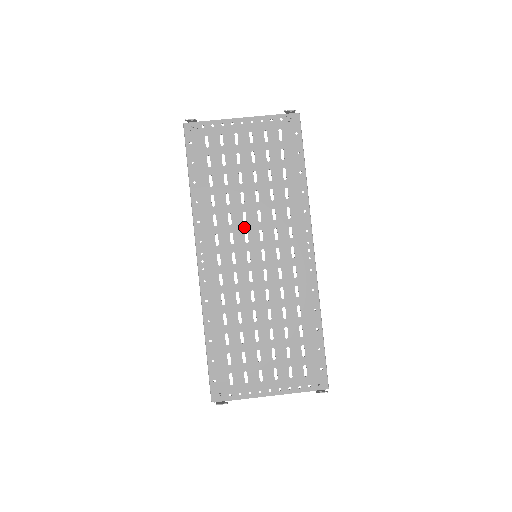
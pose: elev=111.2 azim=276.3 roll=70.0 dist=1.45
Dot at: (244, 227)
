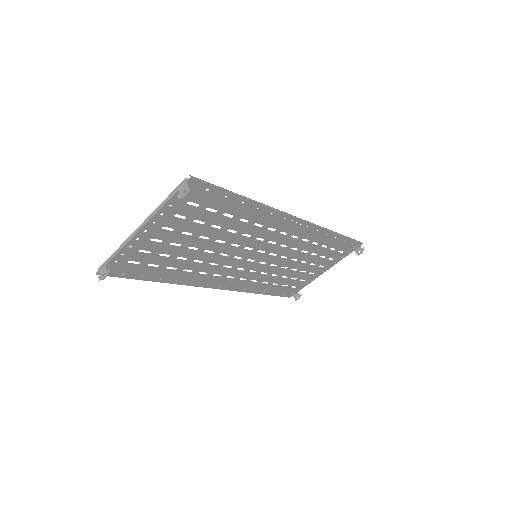
Dot at: (230, 257)
